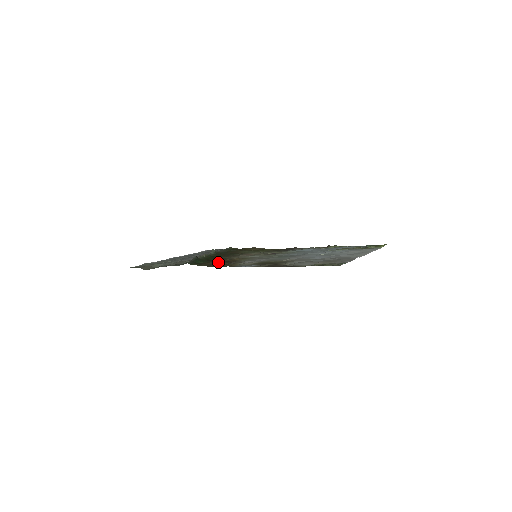
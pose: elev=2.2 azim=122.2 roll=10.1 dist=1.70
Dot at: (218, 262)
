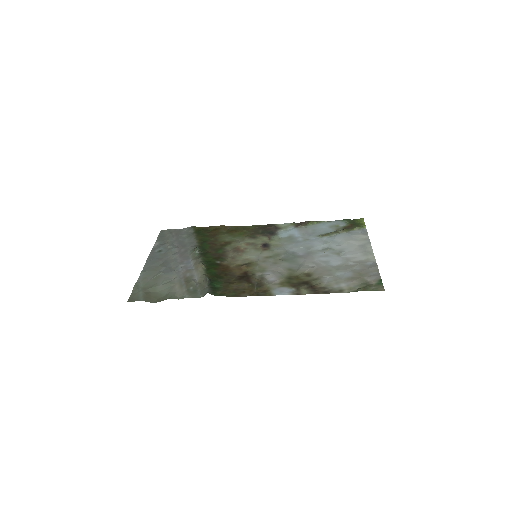
Dot at: (236, 281)
